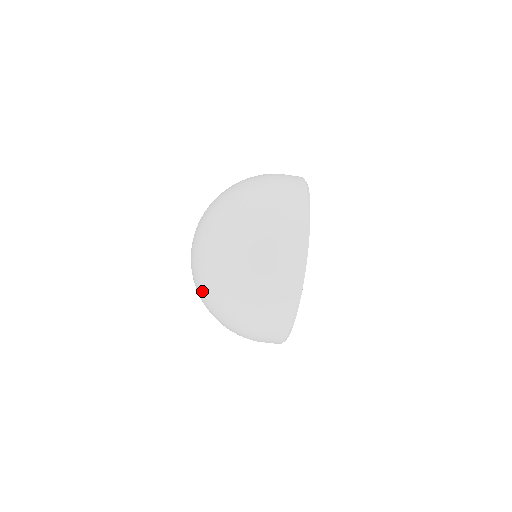
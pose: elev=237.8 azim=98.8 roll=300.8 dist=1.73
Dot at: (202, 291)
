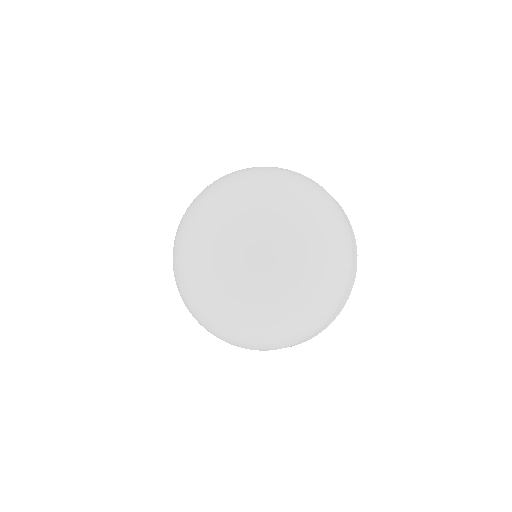
Dot at: (240, 312)
